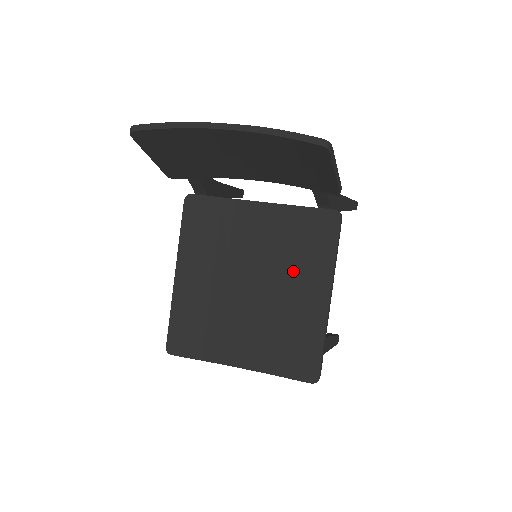
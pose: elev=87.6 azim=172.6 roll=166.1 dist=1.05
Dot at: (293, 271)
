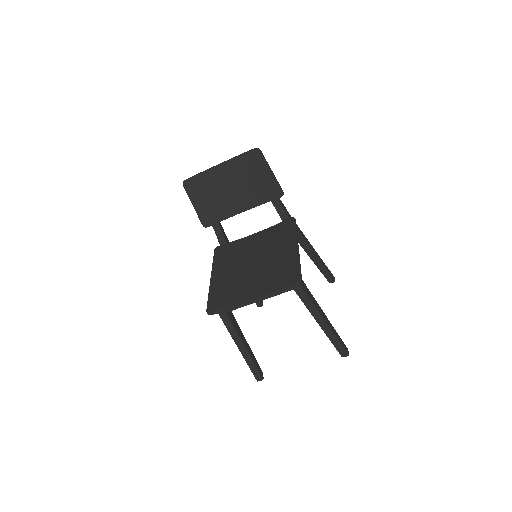
Dot at: (275, 247)
